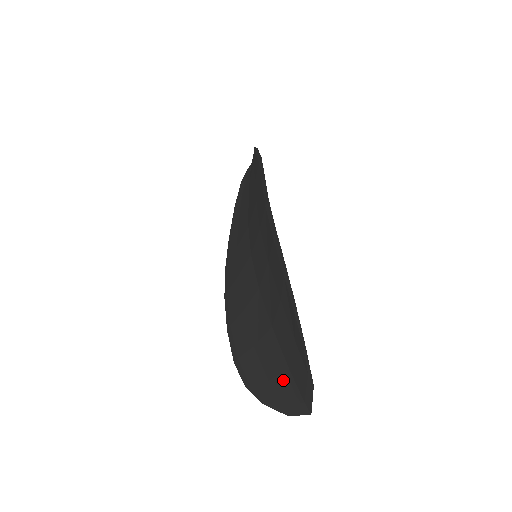
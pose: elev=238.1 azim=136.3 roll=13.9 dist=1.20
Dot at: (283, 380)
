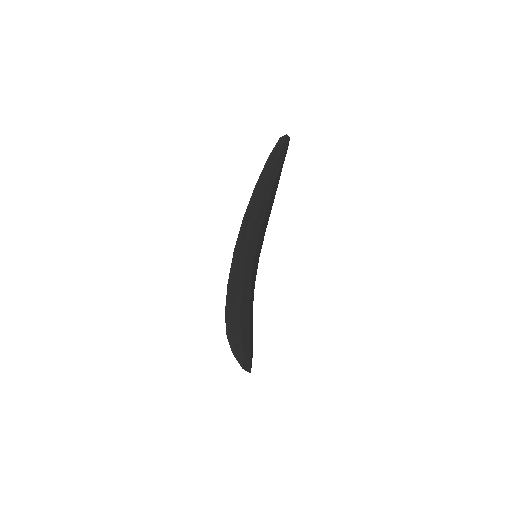
Dot at: occluded
